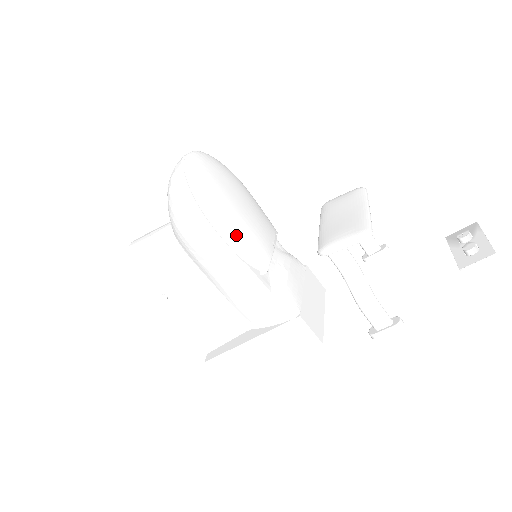
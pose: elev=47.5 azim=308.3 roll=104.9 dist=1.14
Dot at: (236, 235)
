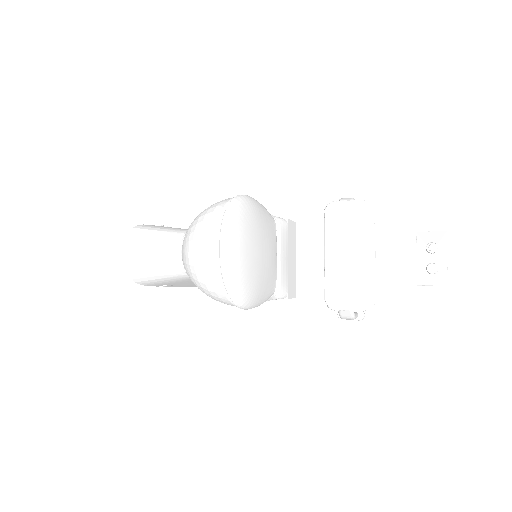
Dot at: (260, 299)
